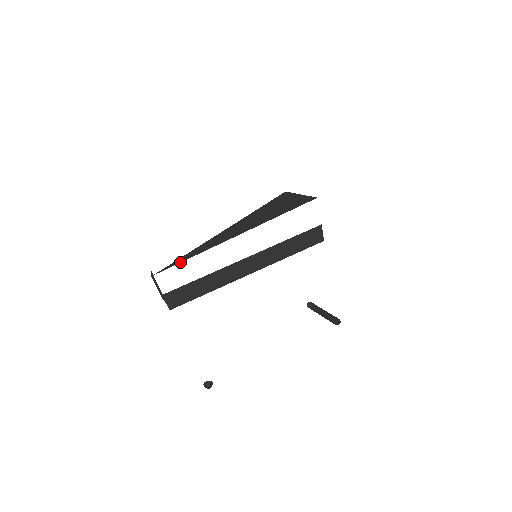
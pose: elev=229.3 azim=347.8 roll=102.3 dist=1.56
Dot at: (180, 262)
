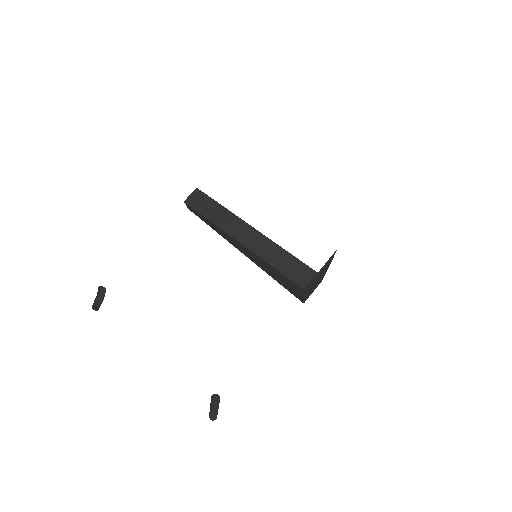
Dot at: occluded
